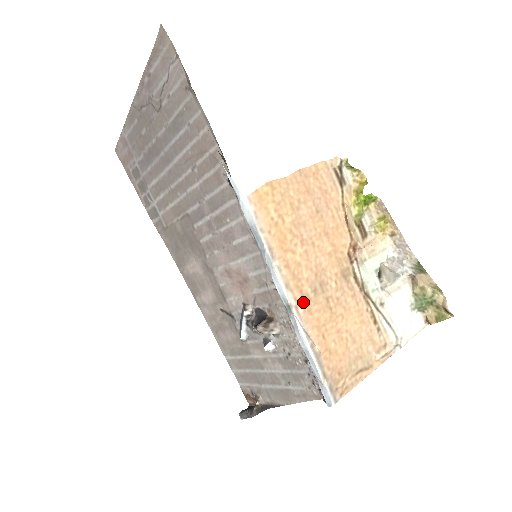
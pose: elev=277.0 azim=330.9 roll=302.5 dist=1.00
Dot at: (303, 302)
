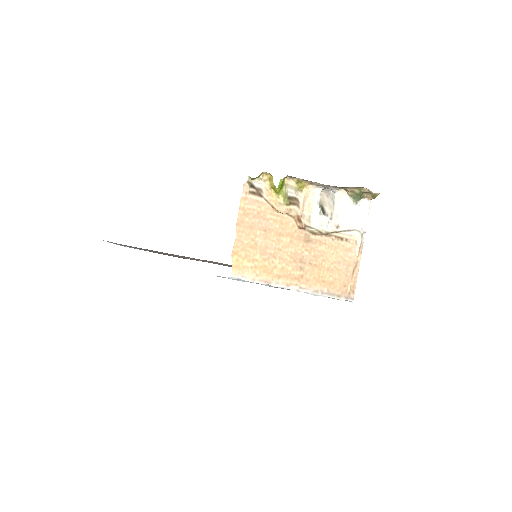
Dot at: (301, 281)
